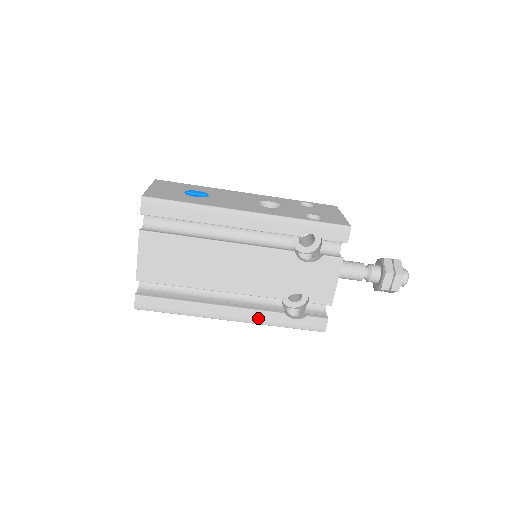
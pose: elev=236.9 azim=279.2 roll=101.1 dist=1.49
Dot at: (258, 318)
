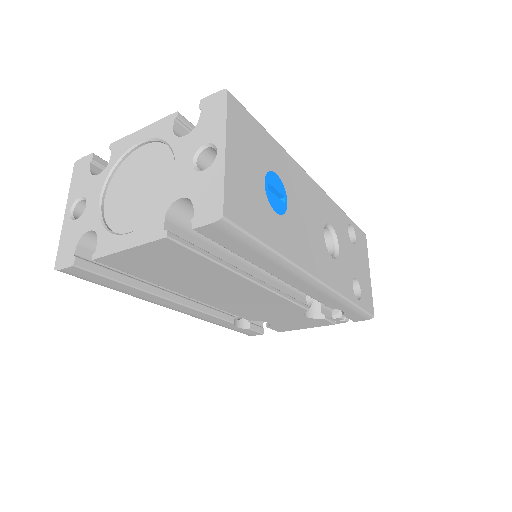
Dot at: (205, 318)
